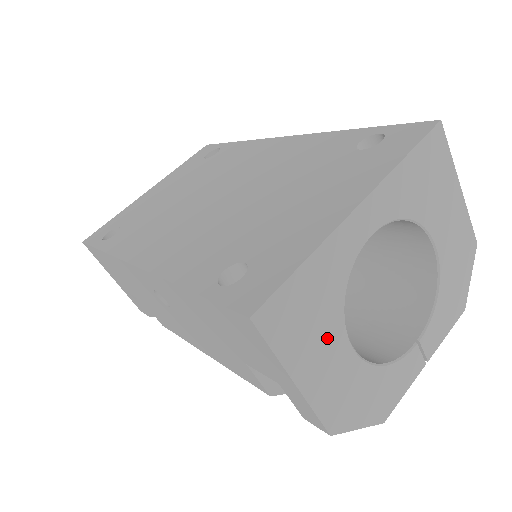
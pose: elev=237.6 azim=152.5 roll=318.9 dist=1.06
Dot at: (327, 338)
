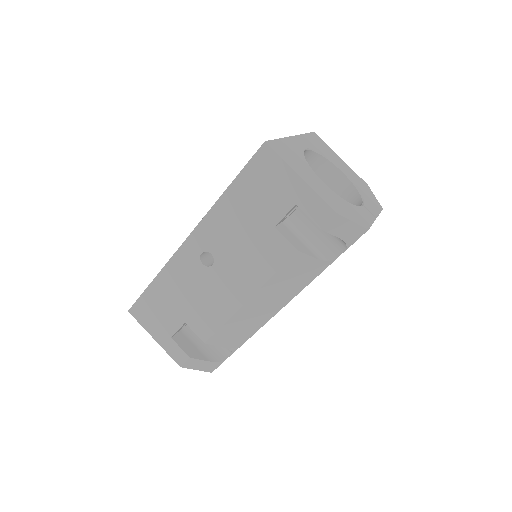
Dot at: (307, 171)
